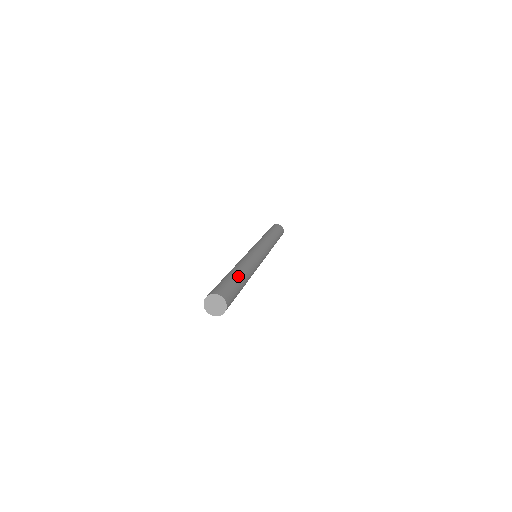
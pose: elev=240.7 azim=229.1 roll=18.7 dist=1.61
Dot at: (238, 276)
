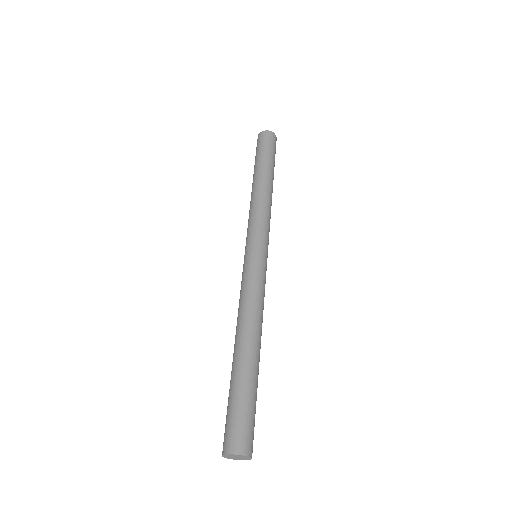
Dot at: (257, 375)
